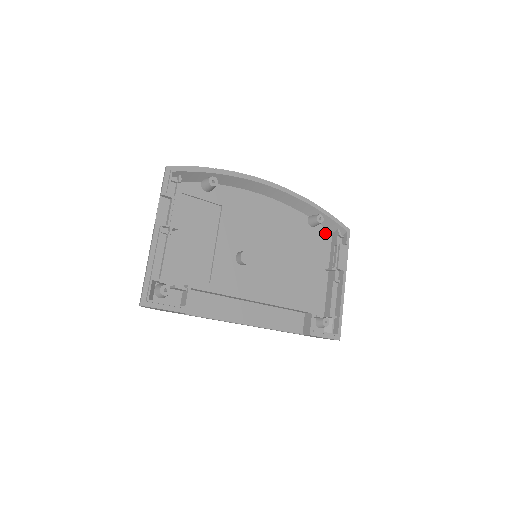
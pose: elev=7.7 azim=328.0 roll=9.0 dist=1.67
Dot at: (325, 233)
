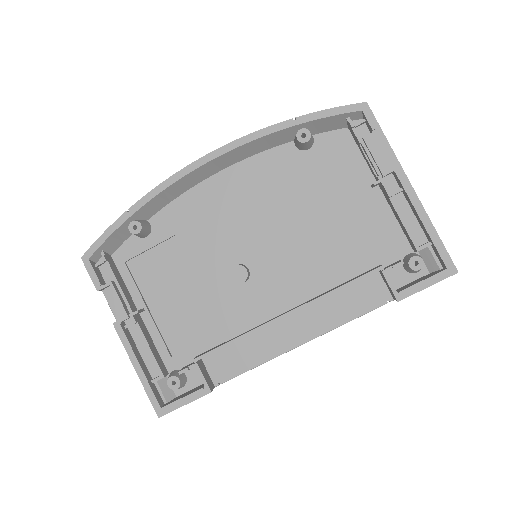
Dot at: (336, 138)
